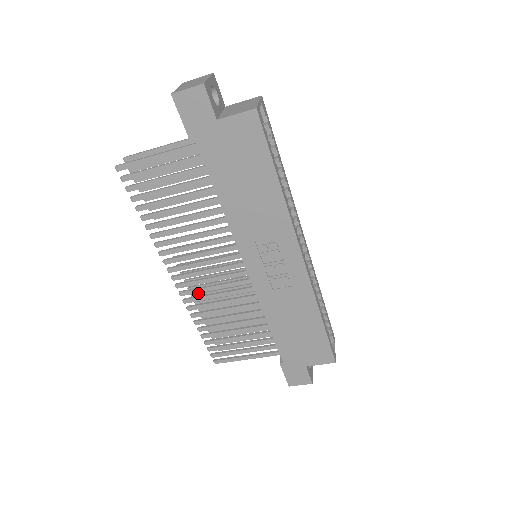
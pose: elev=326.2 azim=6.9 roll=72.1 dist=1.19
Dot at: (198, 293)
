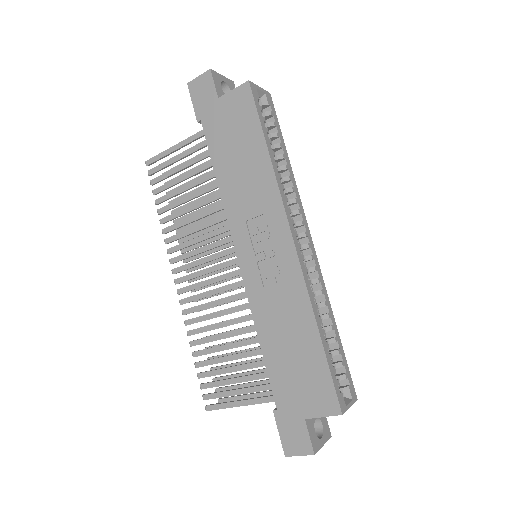
Dot at: occluded
